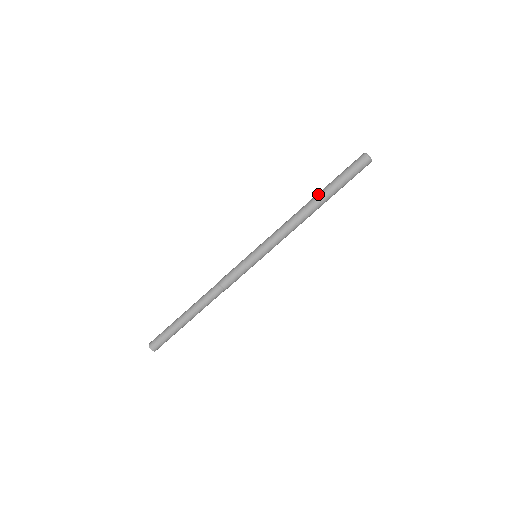
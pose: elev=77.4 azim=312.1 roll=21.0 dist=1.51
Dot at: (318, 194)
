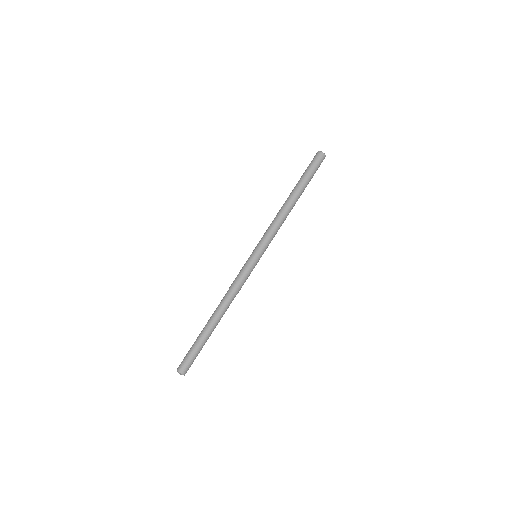
Dot at: (294, 191)
